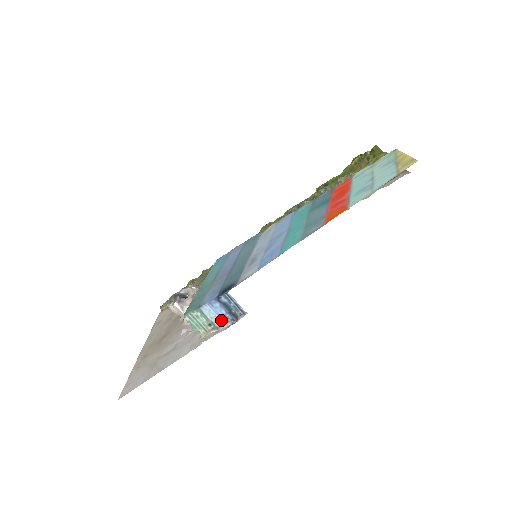
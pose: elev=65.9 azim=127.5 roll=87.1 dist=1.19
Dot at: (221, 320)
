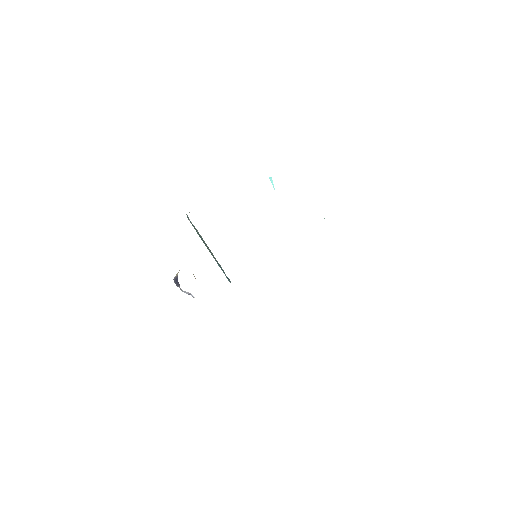
Dot at: occluded
